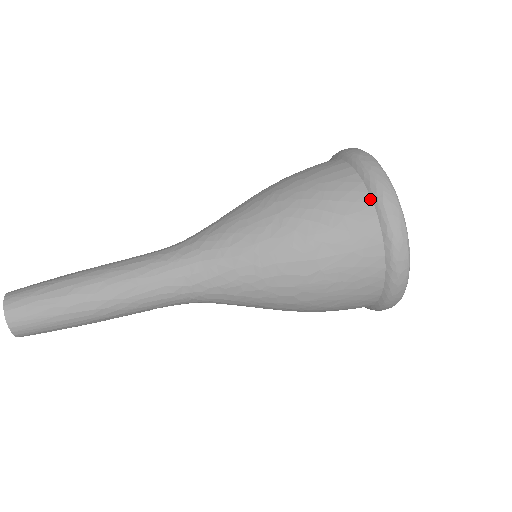
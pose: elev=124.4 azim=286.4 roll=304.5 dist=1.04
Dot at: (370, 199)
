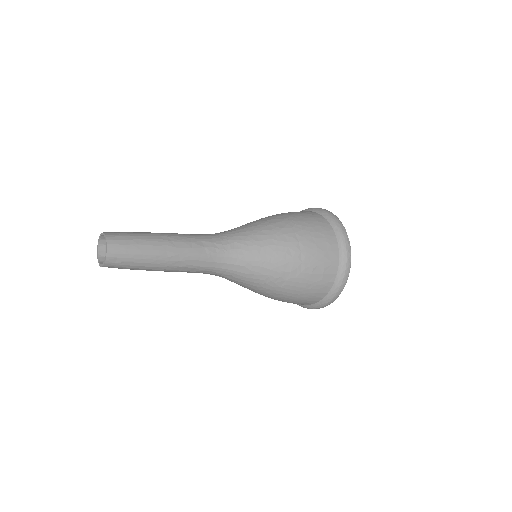
Dot at: occluded
